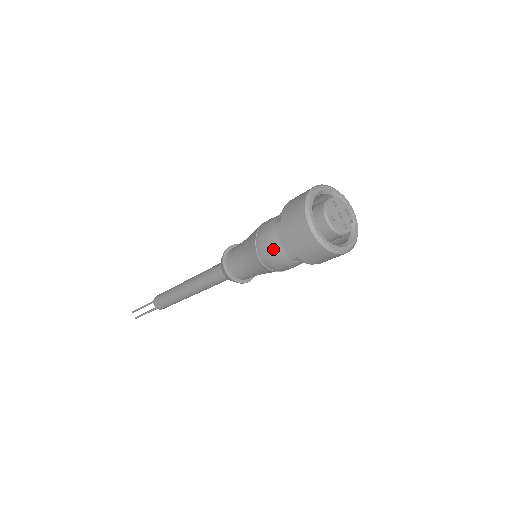
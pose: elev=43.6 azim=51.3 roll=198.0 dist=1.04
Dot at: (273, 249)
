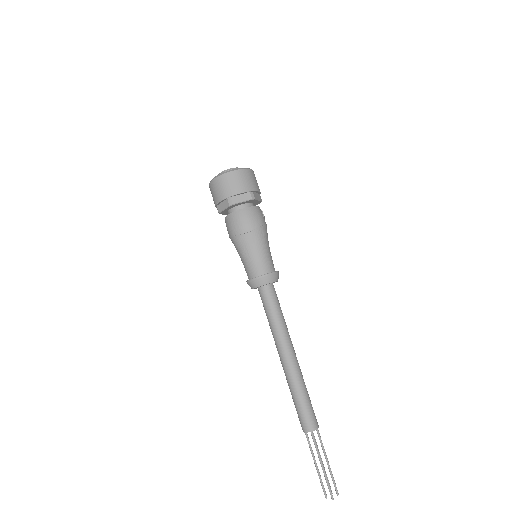
Dot at: (229, 219)
